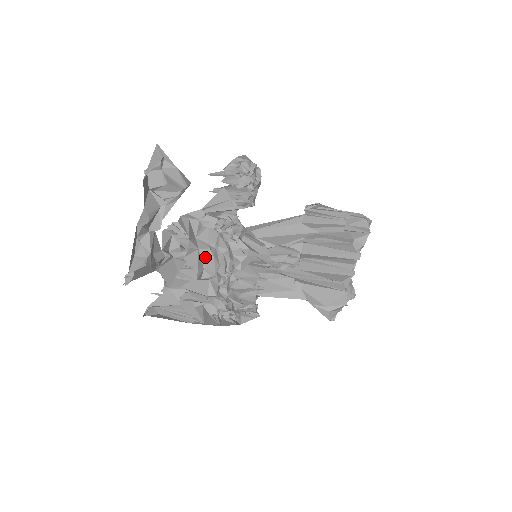
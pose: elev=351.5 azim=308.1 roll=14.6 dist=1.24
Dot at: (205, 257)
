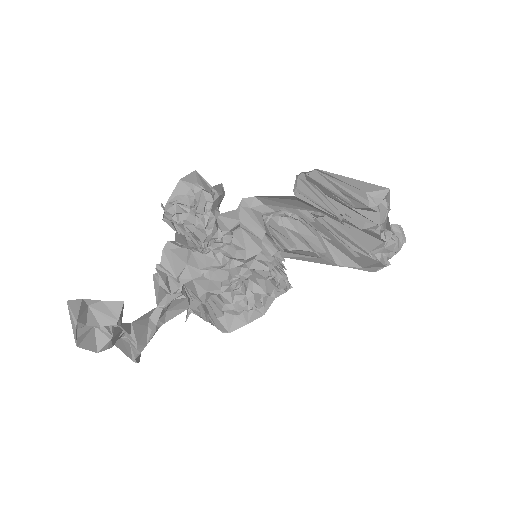
Dot at: (202, 283)
